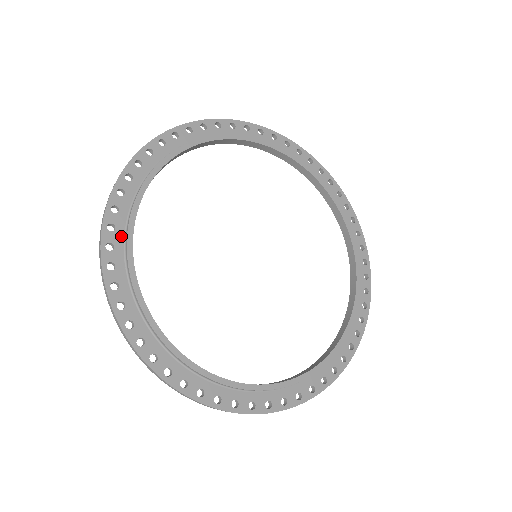
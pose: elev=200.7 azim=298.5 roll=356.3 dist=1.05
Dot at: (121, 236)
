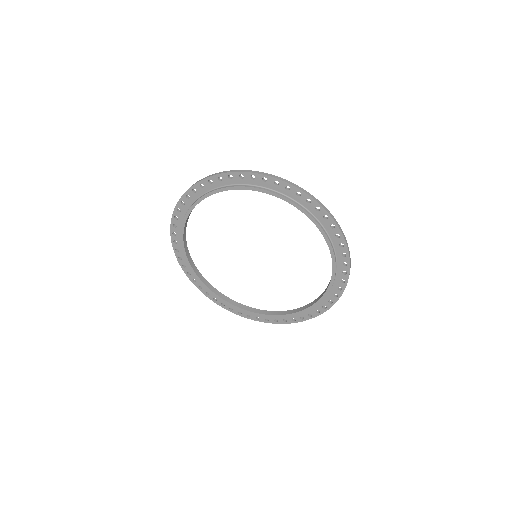
Dot at: (186, 261)
